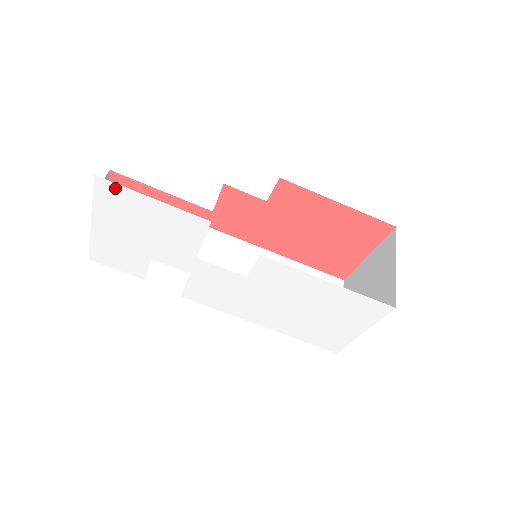
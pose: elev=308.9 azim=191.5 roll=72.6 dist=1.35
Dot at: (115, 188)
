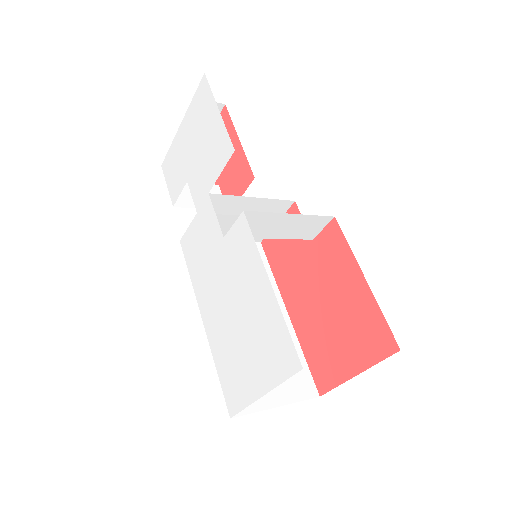
Dot at: (207, 91)
